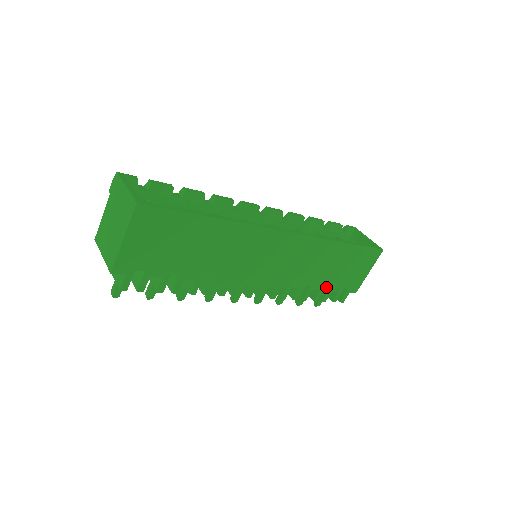
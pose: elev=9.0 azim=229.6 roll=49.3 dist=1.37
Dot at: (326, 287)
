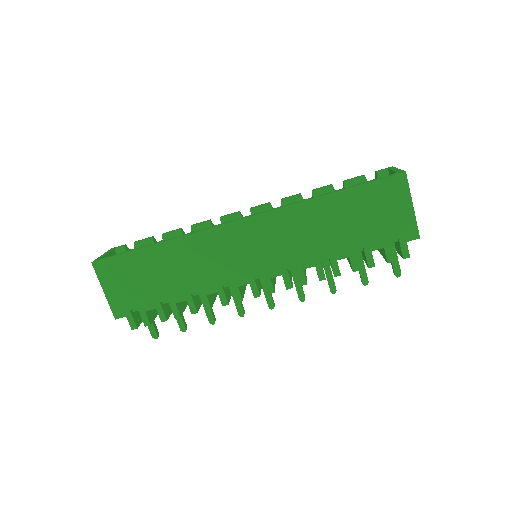
Dot at: (363, 250)
